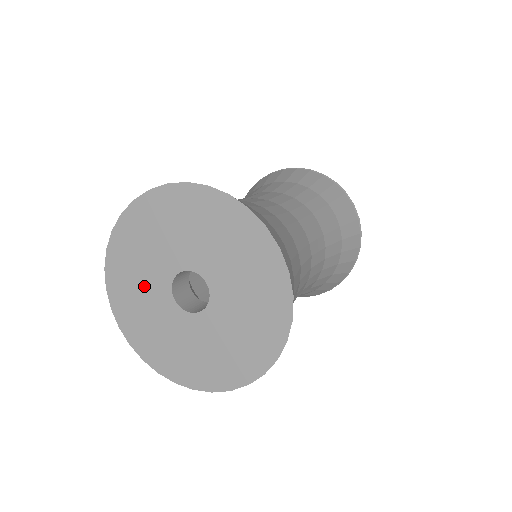
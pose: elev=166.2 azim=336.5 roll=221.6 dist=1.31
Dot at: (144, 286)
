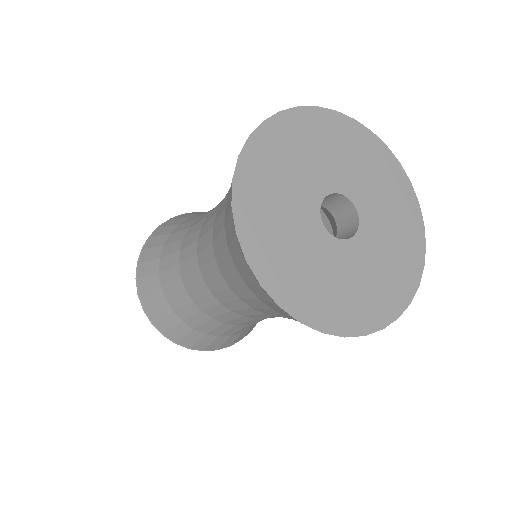
Dot at: (289, 219)
